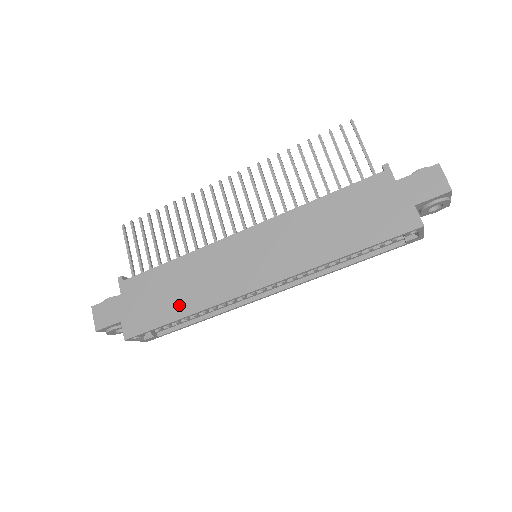
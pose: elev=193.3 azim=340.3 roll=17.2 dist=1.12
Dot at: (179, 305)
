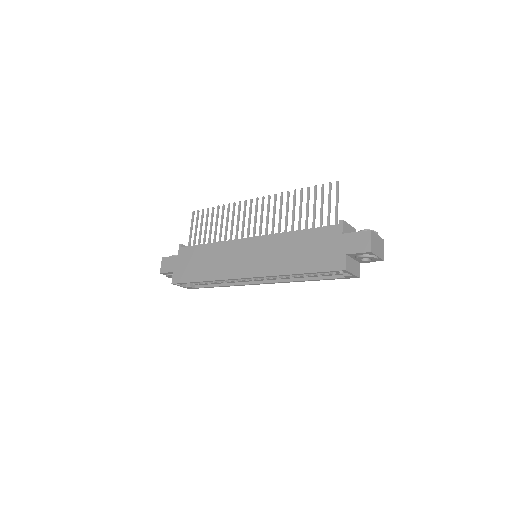
Dot at: (203, 273)
